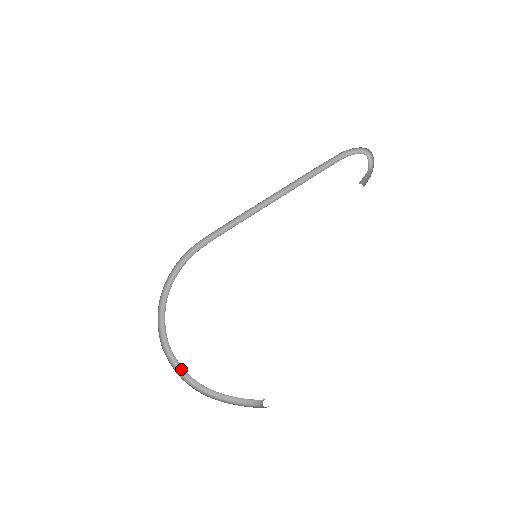
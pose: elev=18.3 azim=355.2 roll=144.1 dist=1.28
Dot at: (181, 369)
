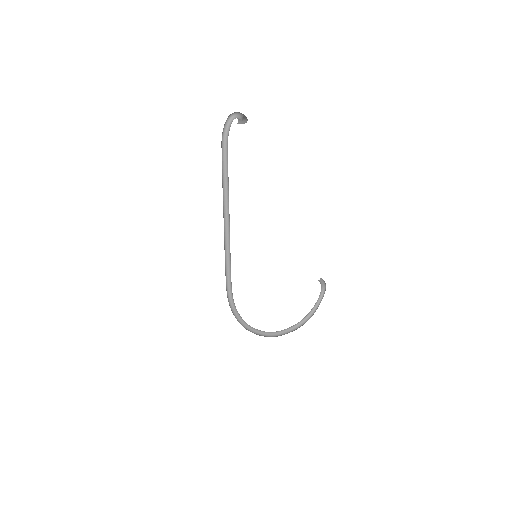
Dot at: (287, 329)
